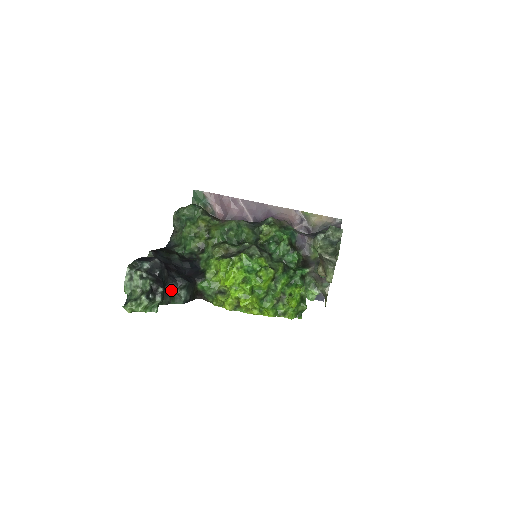
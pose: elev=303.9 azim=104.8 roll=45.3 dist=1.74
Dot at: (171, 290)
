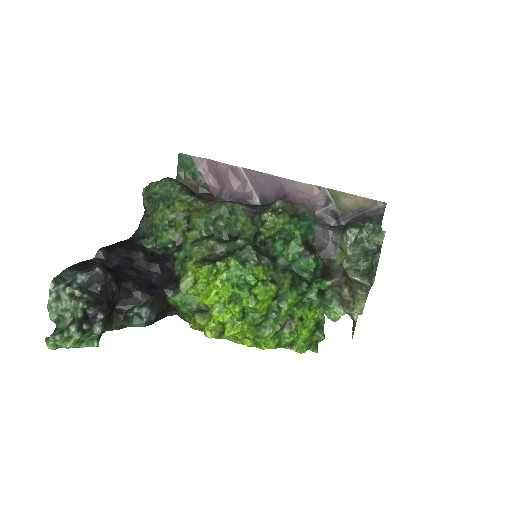
Dot at: (125, 309)
